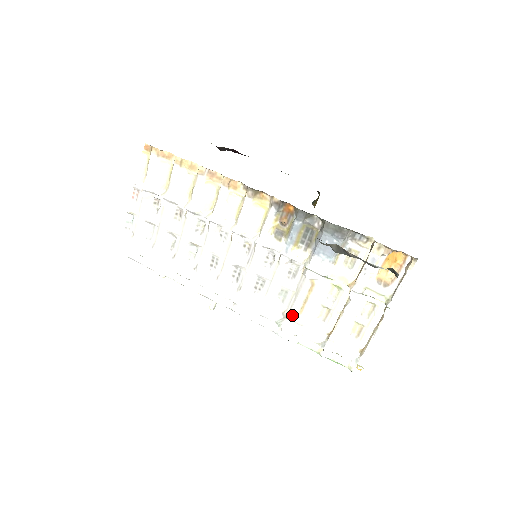
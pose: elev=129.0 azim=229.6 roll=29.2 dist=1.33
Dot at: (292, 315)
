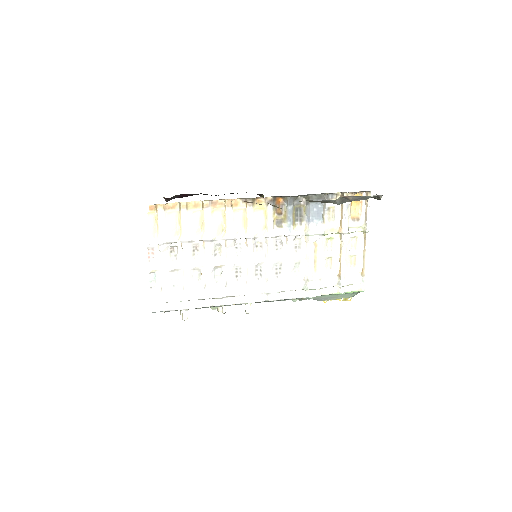
Dot at: (311, 276)
